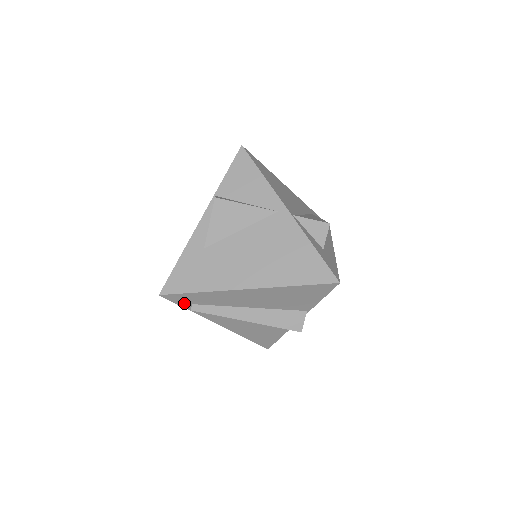
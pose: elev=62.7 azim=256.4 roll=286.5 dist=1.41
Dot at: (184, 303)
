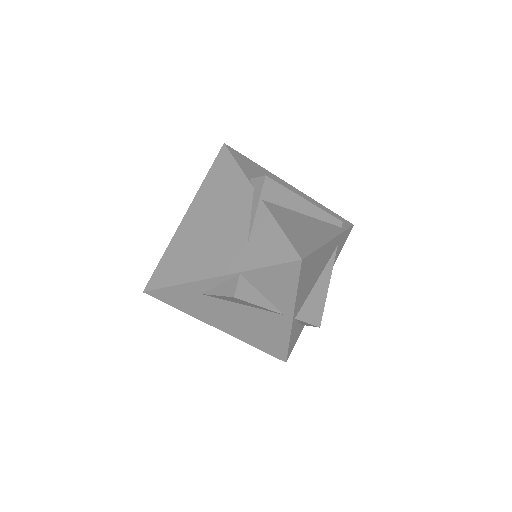
Dot at: occluded
